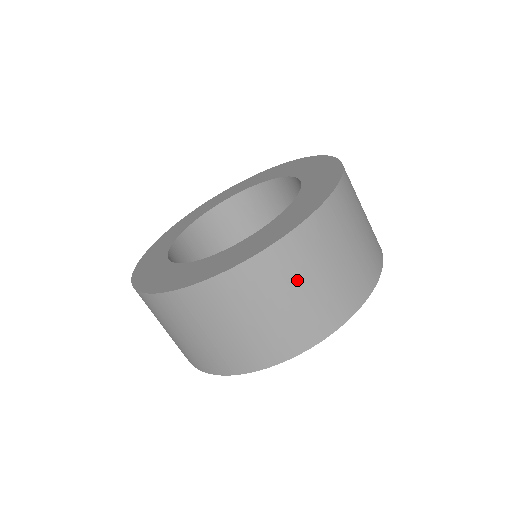
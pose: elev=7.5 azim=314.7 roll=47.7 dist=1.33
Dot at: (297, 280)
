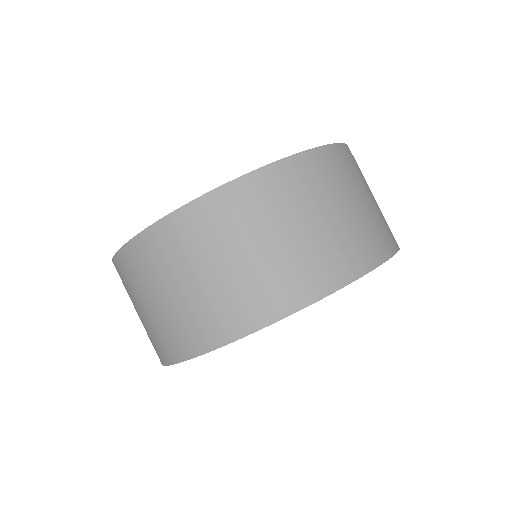
Dot at: (299, 210)
